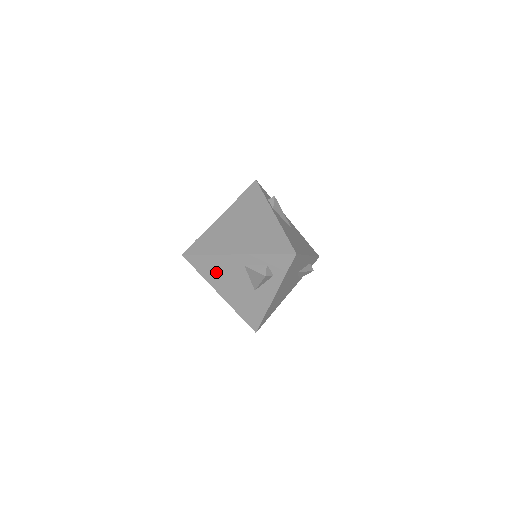
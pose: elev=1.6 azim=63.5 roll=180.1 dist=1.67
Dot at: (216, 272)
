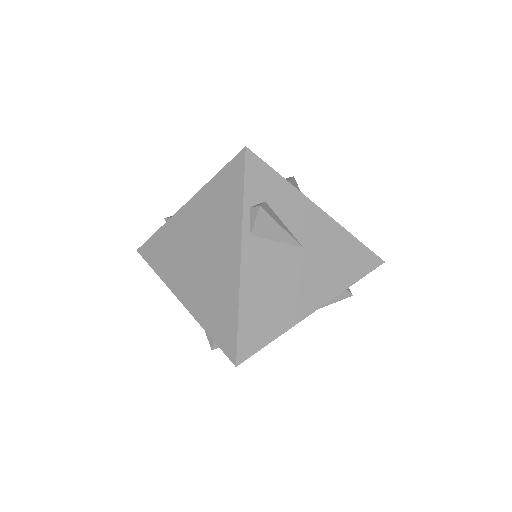
Dot at: occluded
